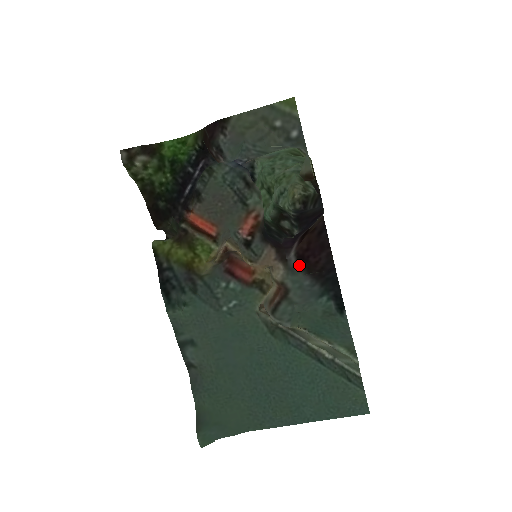
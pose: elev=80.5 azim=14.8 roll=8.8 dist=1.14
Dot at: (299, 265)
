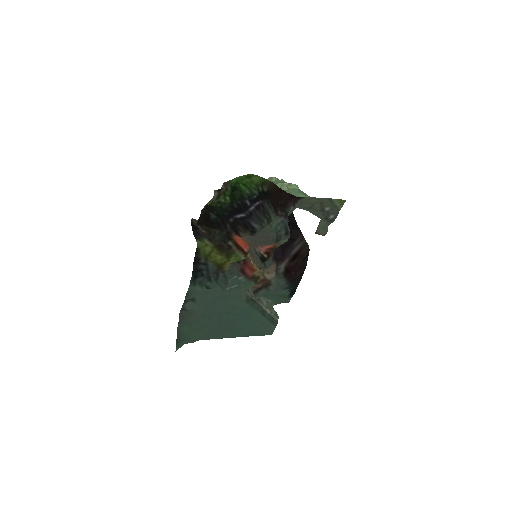
Dot at: (285, 274)
